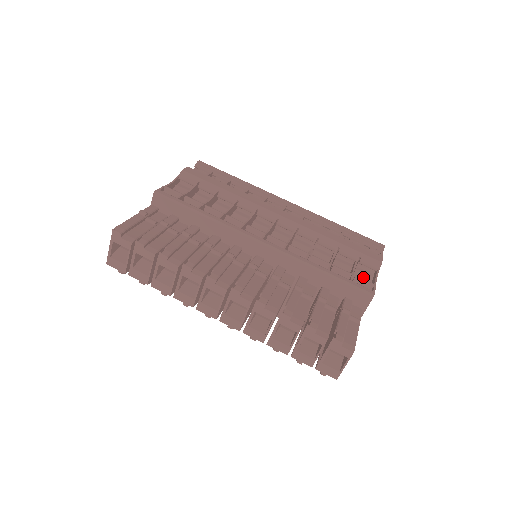
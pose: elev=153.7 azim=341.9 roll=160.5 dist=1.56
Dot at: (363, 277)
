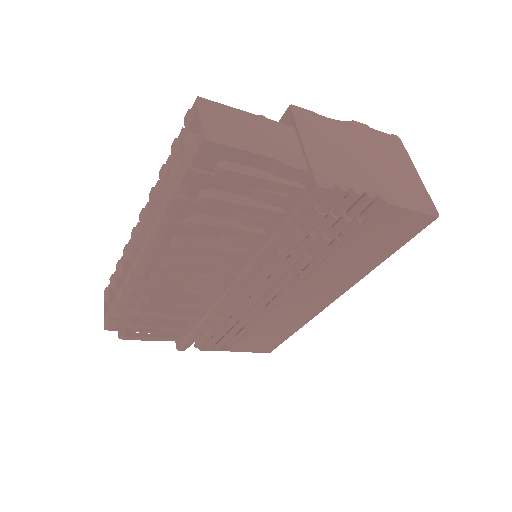
Dot at: occluded
